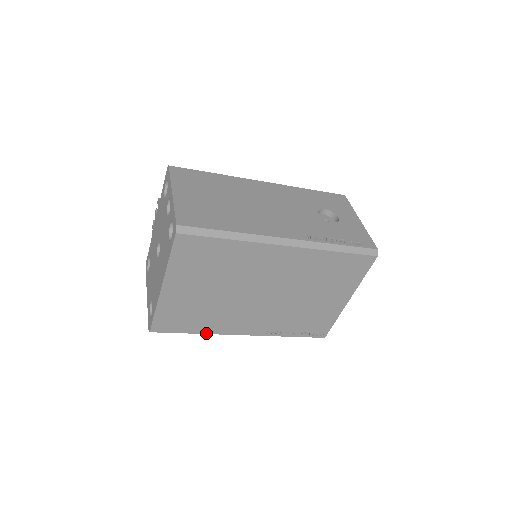
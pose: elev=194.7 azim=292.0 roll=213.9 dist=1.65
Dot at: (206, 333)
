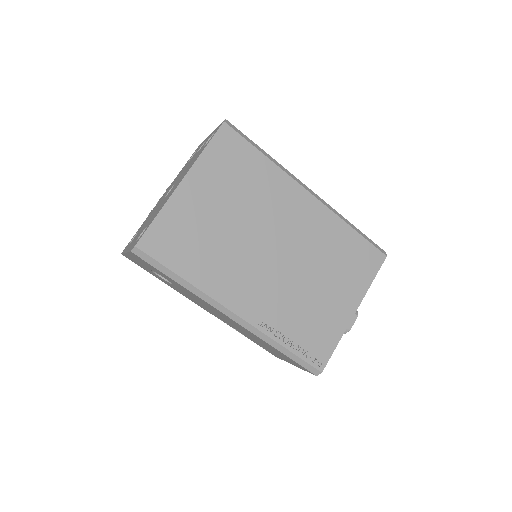
Dot at: (196, 286)
